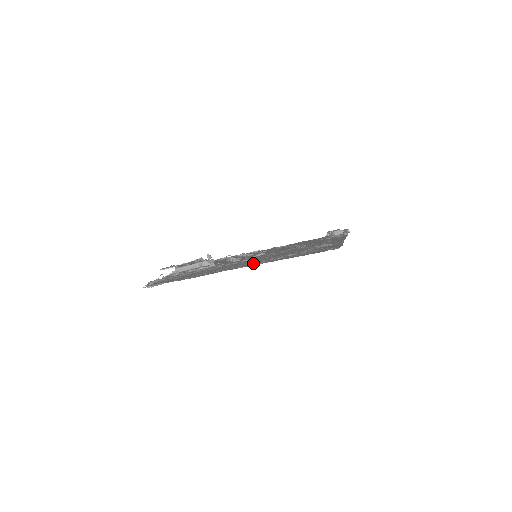
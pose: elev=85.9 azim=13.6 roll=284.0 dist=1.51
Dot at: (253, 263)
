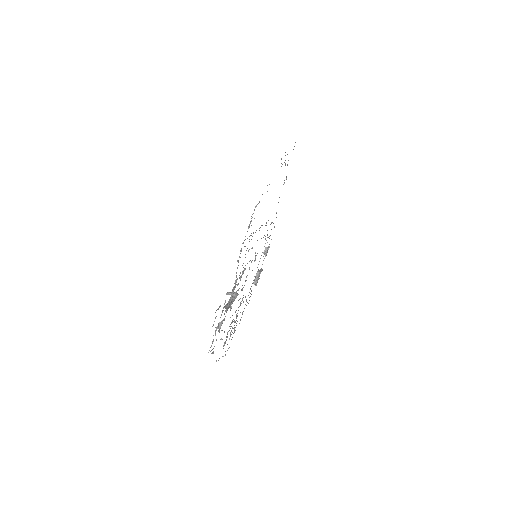
Dot at: occluded
